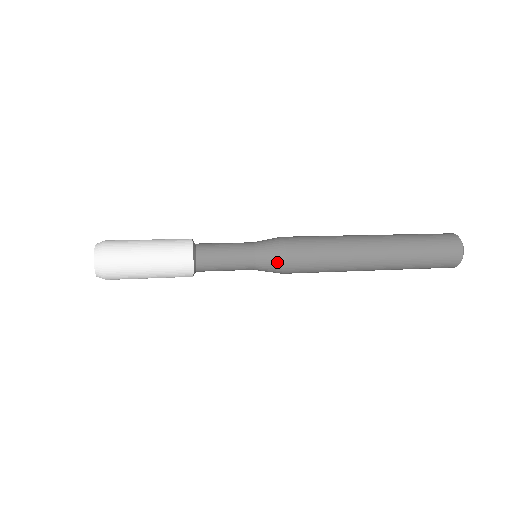
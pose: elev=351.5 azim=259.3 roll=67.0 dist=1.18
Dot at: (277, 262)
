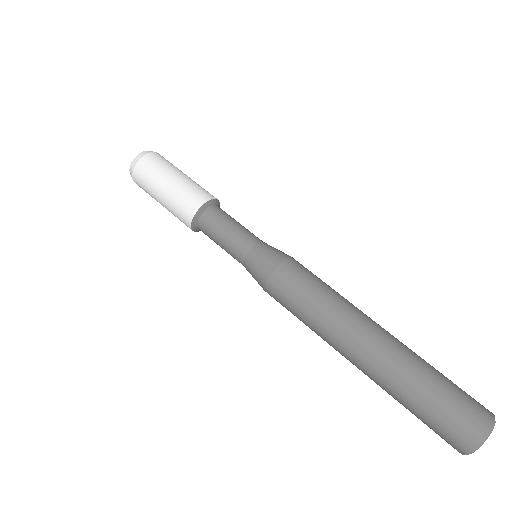
Dot at: (259, 284)
